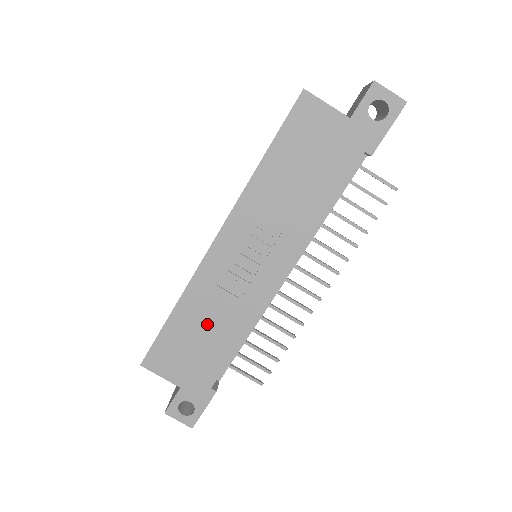
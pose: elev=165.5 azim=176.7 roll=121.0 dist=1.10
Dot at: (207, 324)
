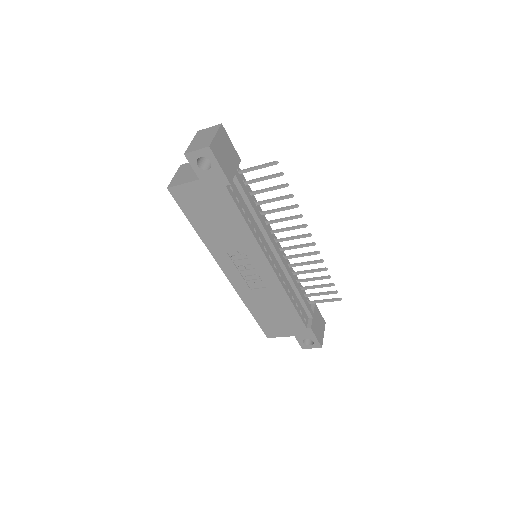
Dot at: (269, 306)
